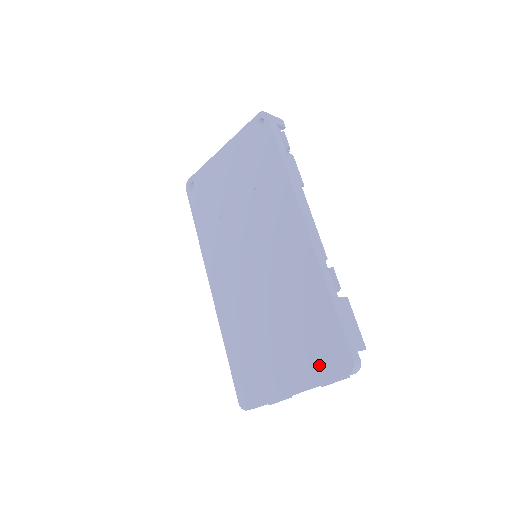
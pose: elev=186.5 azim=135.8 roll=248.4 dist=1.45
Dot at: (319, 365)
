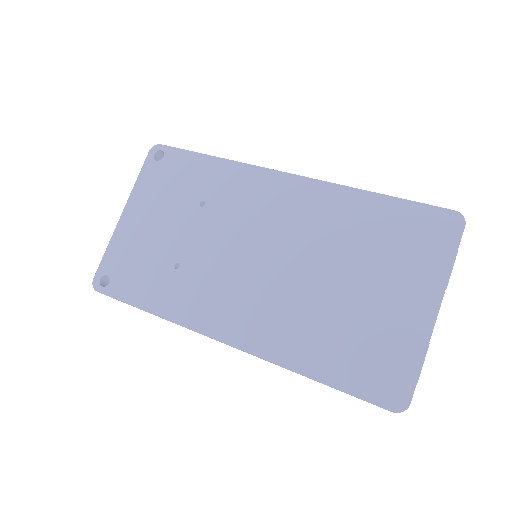
Dot at: (431, 252)
